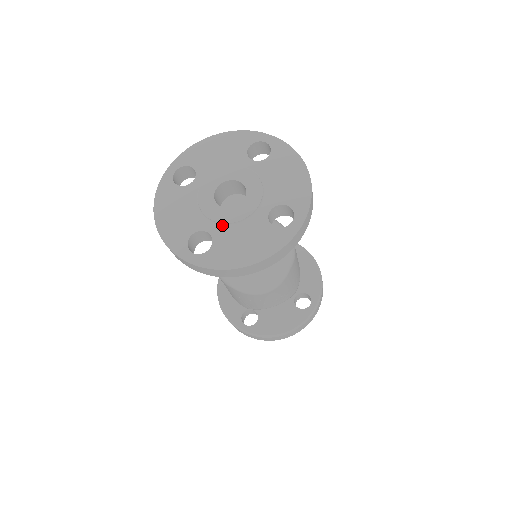
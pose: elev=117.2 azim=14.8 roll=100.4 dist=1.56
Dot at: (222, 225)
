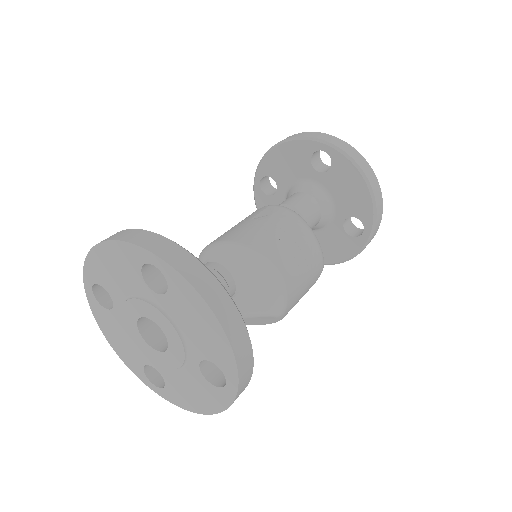
Dot at: (163, 366)
